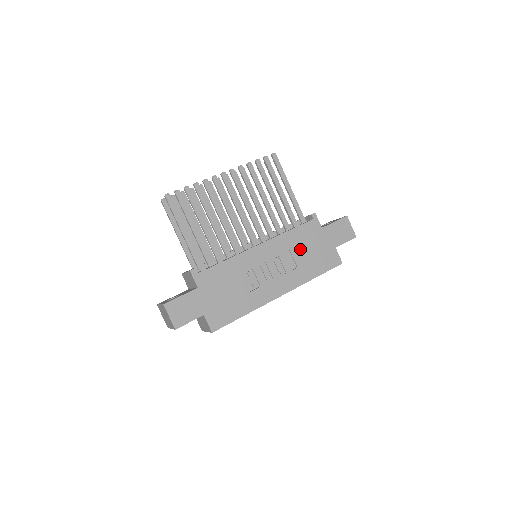
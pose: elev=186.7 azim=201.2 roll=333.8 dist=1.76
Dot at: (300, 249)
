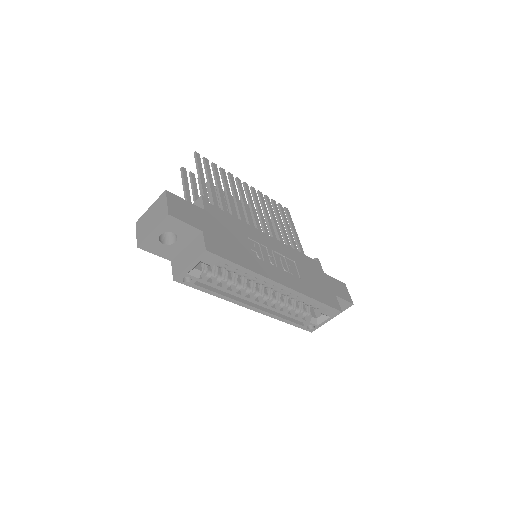
Dot at: (304, 269)
